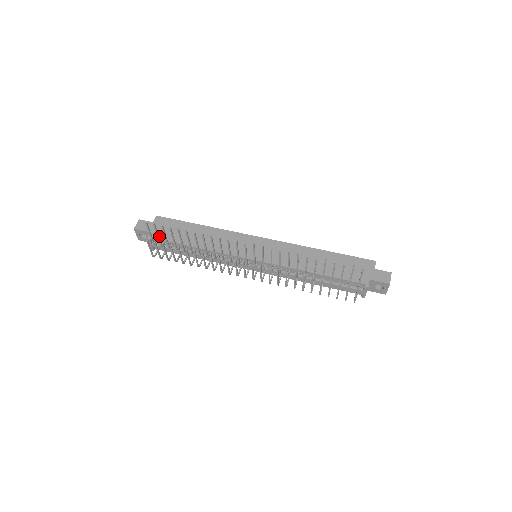
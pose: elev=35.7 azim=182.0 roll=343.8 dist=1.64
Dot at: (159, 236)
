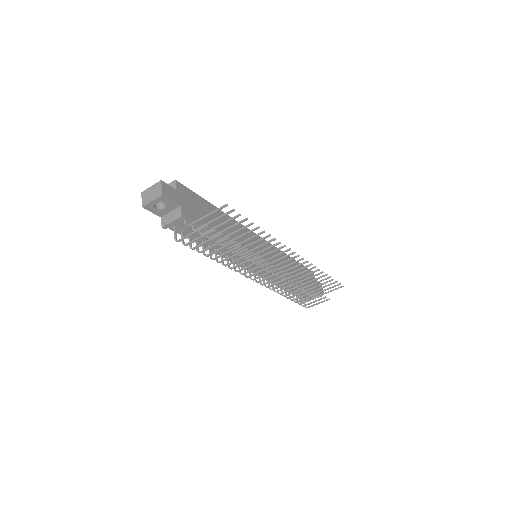
Dot at: (191, 215)
